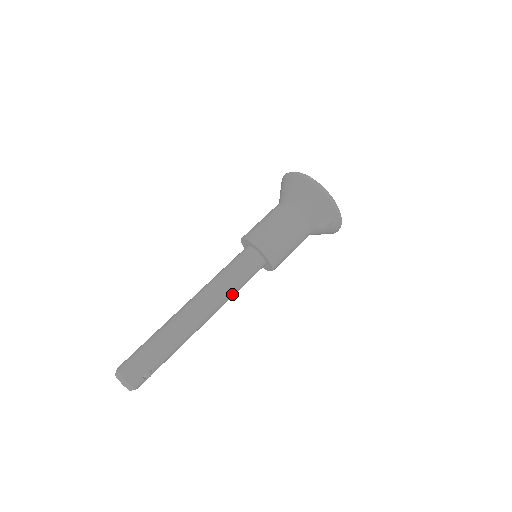
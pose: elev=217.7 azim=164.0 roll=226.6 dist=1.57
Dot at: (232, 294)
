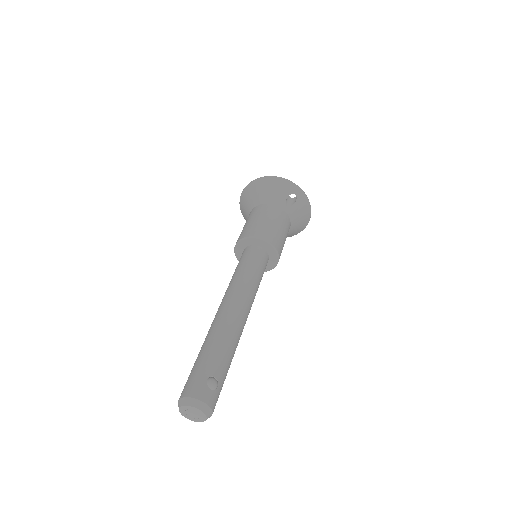
Dot at: (253, 283)
